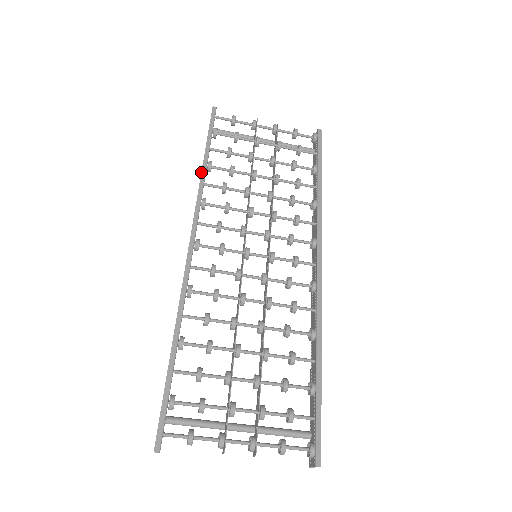
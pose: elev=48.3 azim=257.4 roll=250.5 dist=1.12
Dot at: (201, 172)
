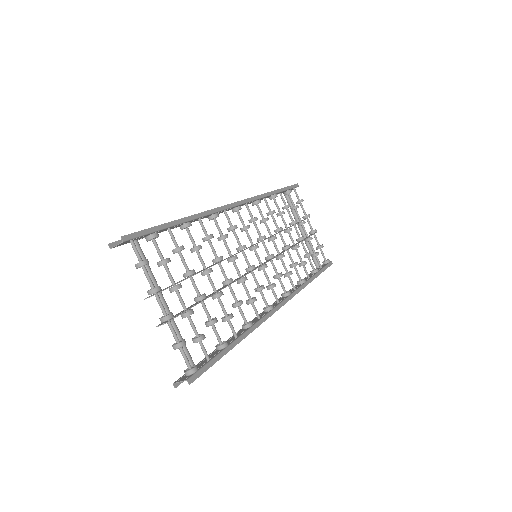
Dot at: (269, 192)
